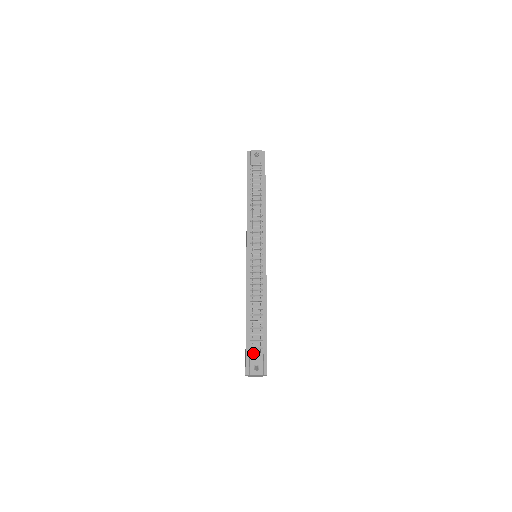
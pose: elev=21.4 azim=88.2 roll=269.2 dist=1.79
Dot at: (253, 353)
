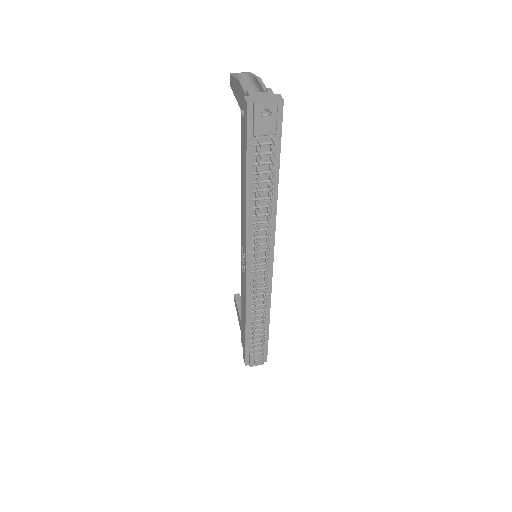
Dot at: occluded
